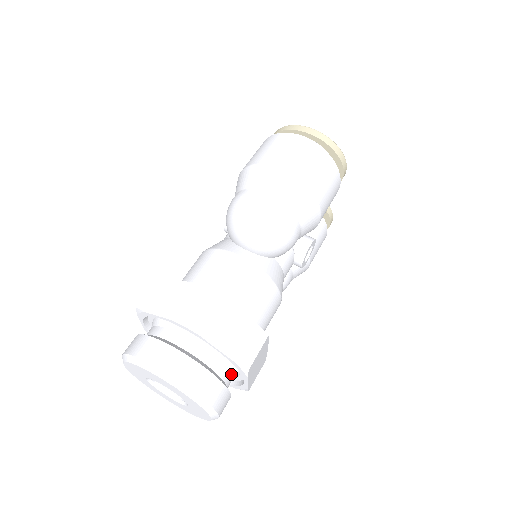
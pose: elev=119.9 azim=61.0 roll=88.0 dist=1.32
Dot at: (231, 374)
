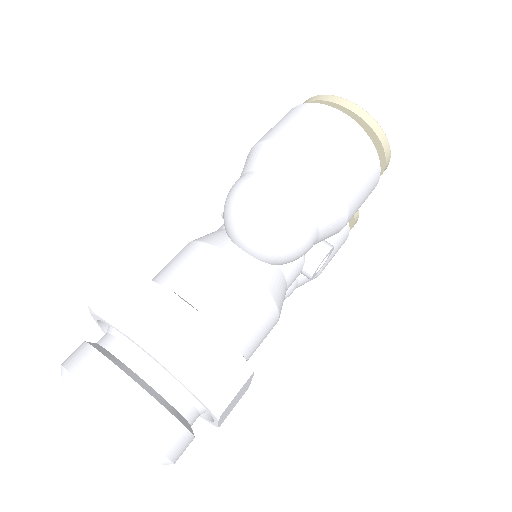
Dot at: (198, 411)
